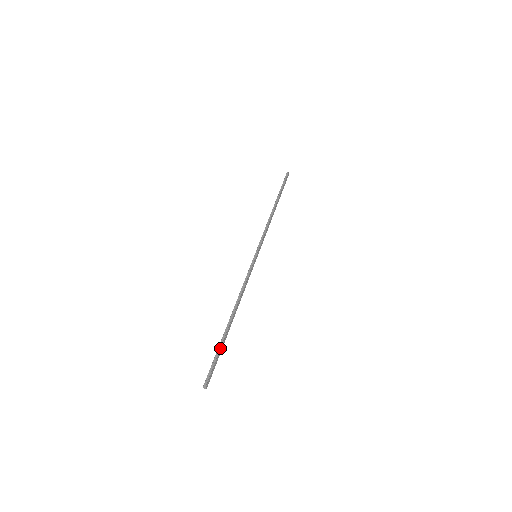
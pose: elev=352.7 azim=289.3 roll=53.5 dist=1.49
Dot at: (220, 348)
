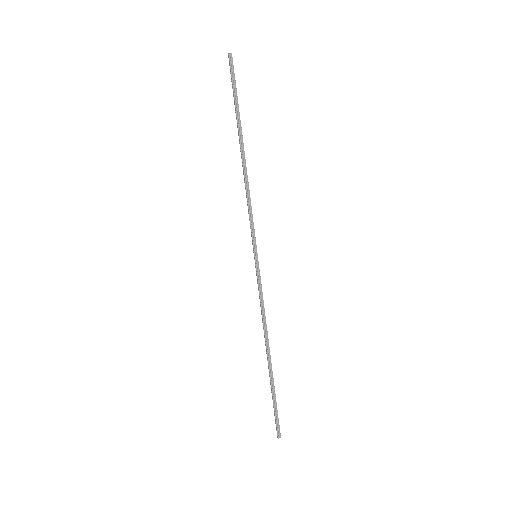
Dot at: (275, 395)
